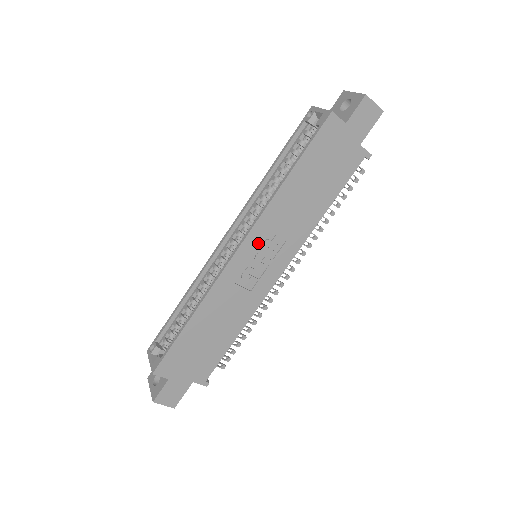
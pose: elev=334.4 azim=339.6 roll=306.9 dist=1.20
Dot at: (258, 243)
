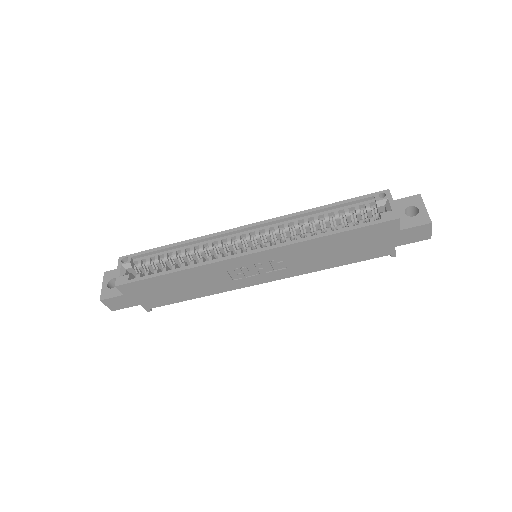
Dot at: (267, 259)
